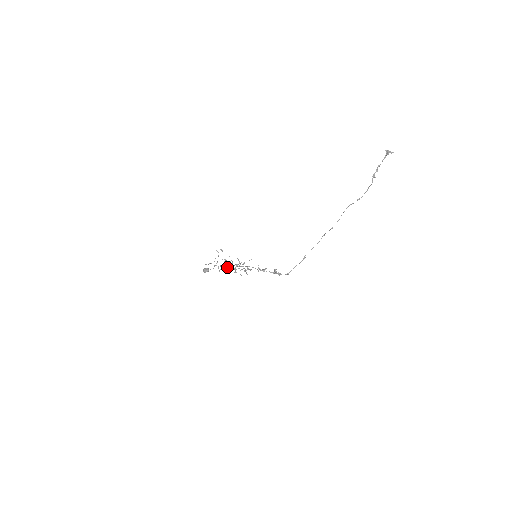
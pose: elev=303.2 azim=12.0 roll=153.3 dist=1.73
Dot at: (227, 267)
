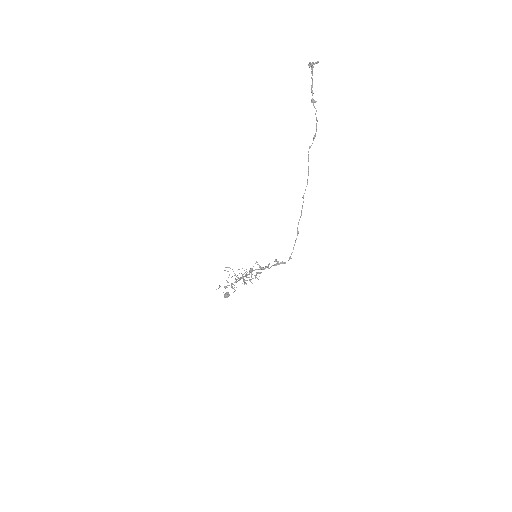
Dot at: occluded
